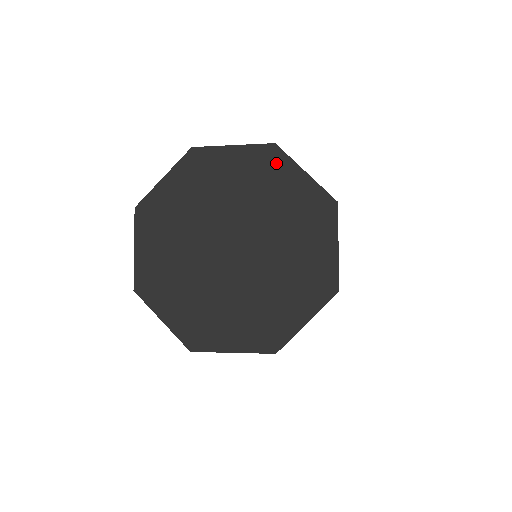
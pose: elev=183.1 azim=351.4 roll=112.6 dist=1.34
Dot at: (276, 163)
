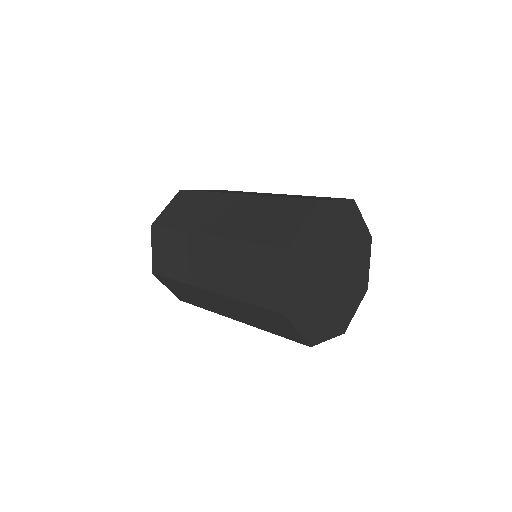
Dot at: (367, 247)
